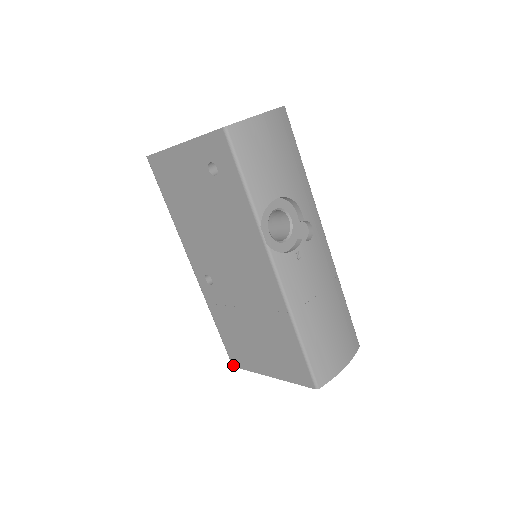
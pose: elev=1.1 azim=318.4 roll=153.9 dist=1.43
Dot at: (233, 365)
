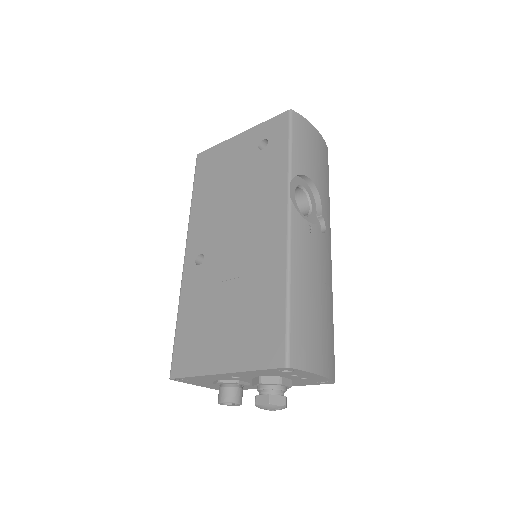
Dot at: (172, 376)
